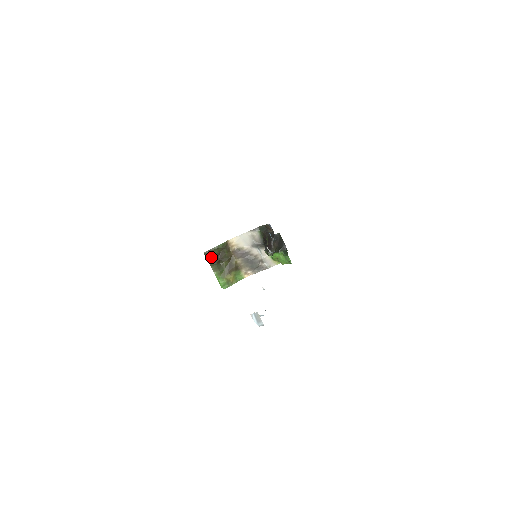
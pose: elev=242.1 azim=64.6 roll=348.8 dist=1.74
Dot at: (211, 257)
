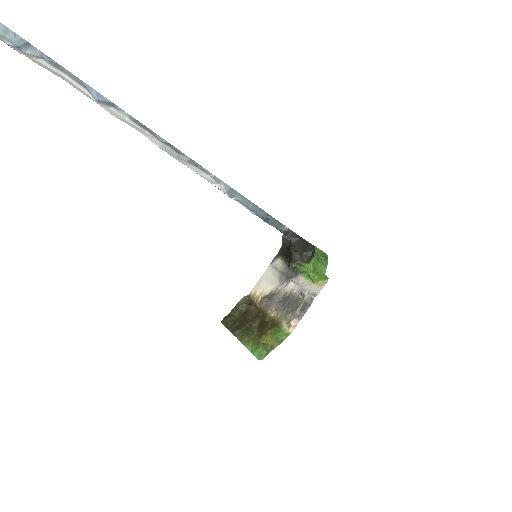
Dot at: (232, 323)
